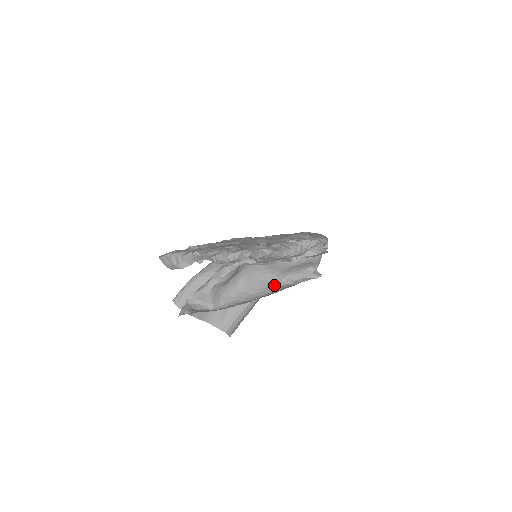
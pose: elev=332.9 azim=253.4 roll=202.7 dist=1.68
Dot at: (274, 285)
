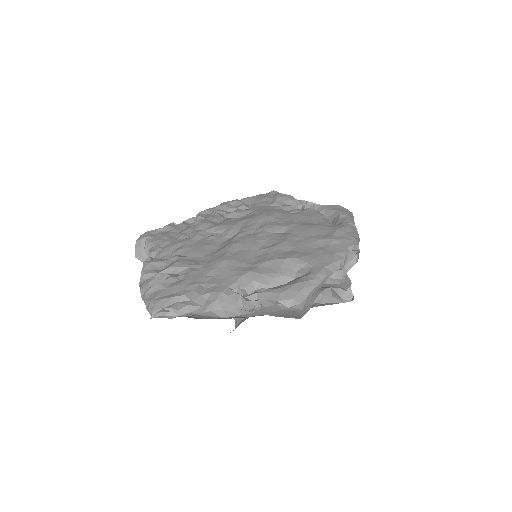
Dot at: occluded
